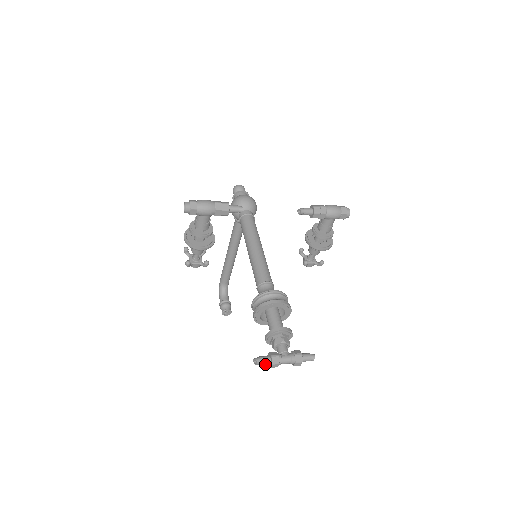
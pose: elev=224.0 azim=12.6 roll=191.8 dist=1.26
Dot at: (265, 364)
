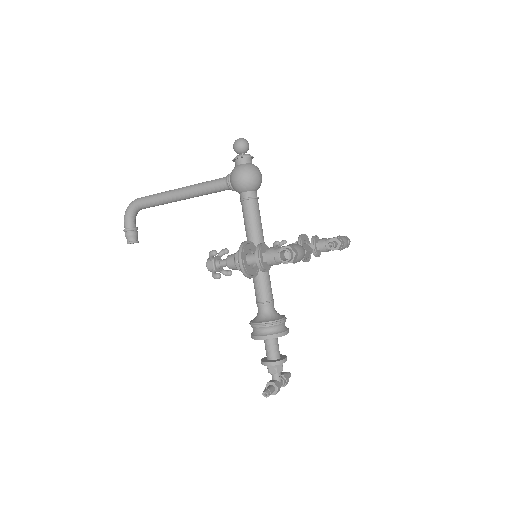
Dot at: occluded
